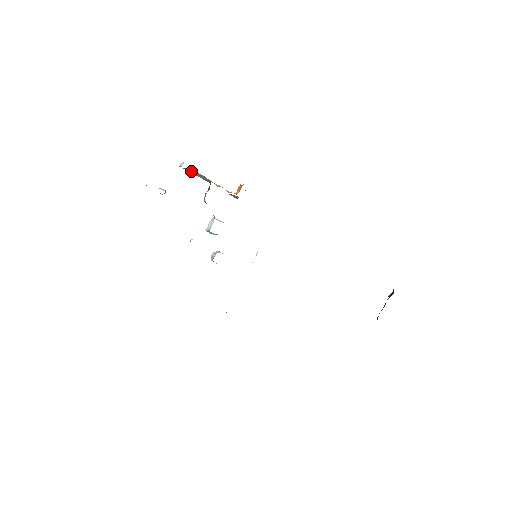
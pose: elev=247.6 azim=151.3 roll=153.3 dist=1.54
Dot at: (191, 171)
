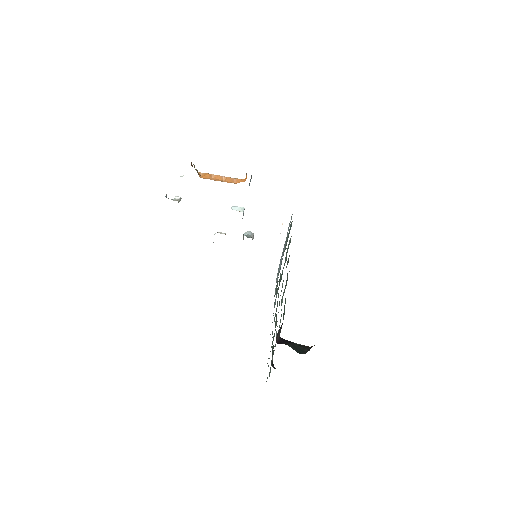
Dot at: occluded
